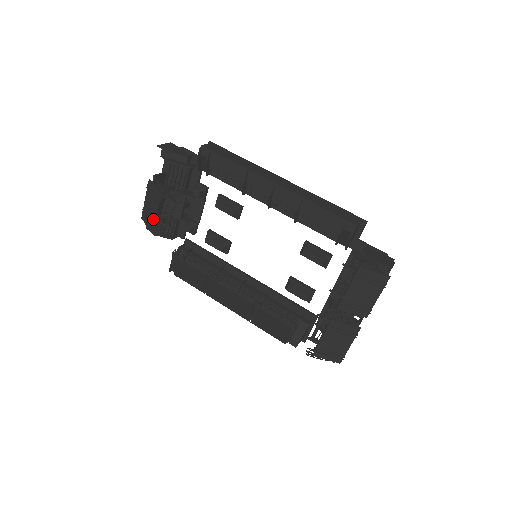
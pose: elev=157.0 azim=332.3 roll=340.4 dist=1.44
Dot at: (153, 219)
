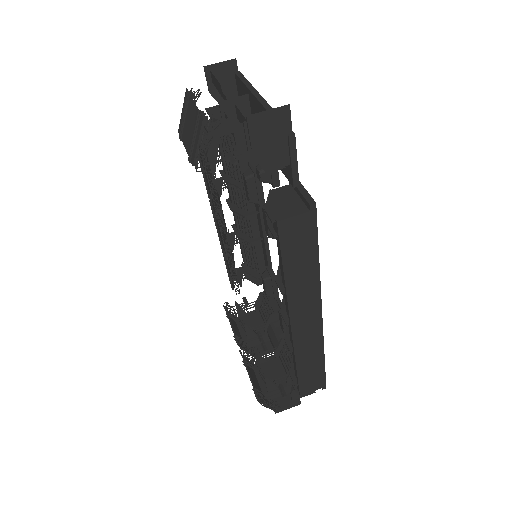
Dot at: (183, 136)
